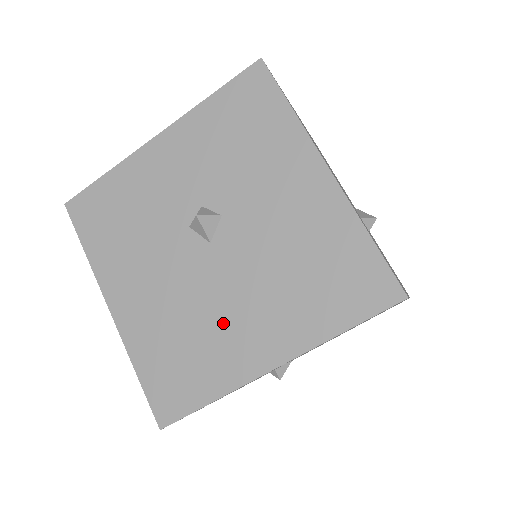
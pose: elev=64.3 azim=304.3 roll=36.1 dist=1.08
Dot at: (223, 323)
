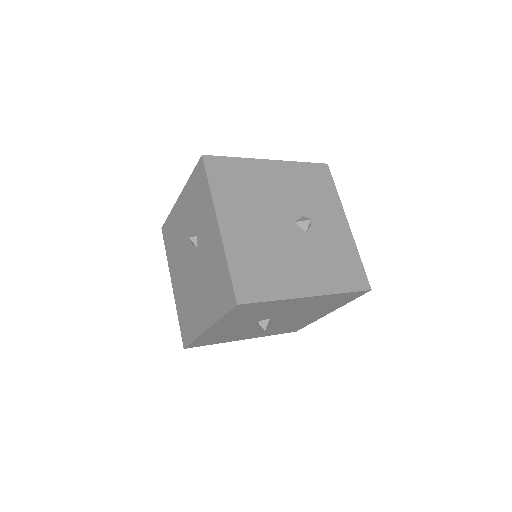
Dot at: (299, 320)
